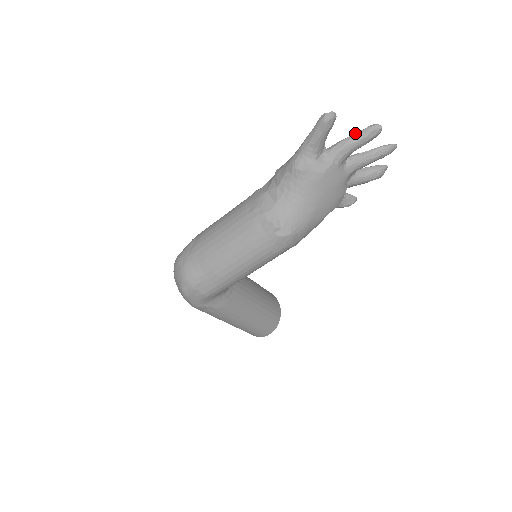
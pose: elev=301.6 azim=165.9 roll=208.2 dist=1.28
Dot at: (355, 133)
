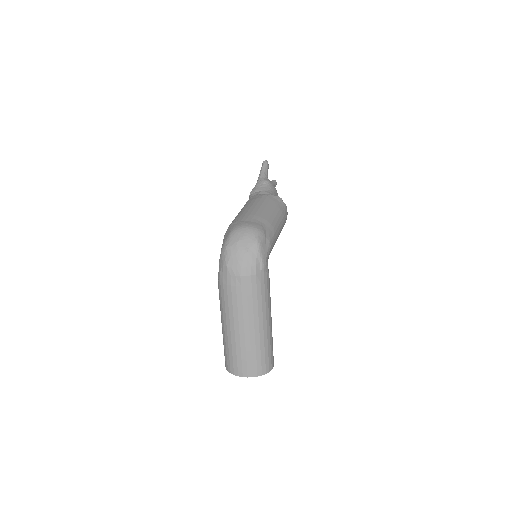
Dot at: occluded
